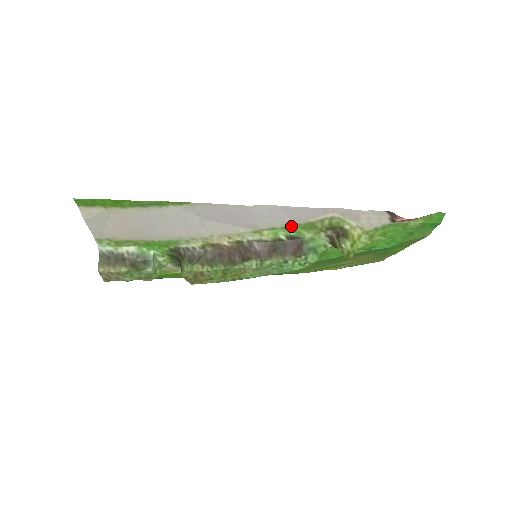
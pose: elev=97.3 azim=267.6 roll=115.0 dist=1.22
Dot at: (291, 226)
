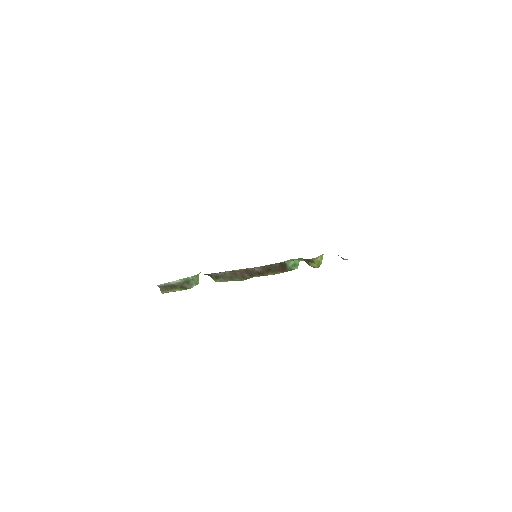
Dot at: occluded
